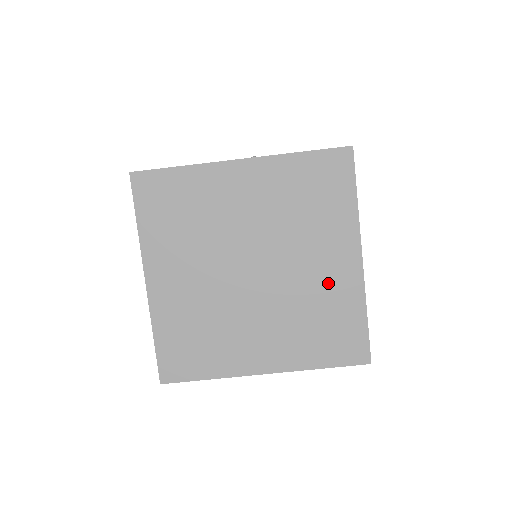
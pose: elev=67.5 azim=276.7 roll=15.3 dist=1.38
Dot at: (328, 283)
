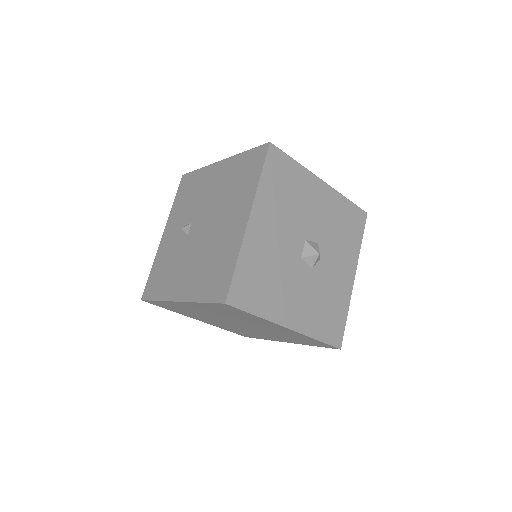
Dot at: (264, 336)
